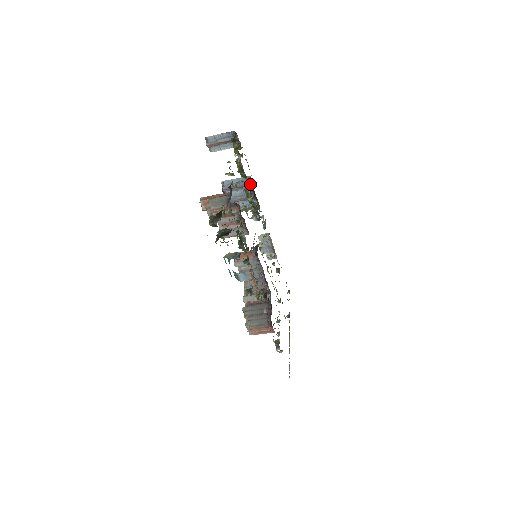
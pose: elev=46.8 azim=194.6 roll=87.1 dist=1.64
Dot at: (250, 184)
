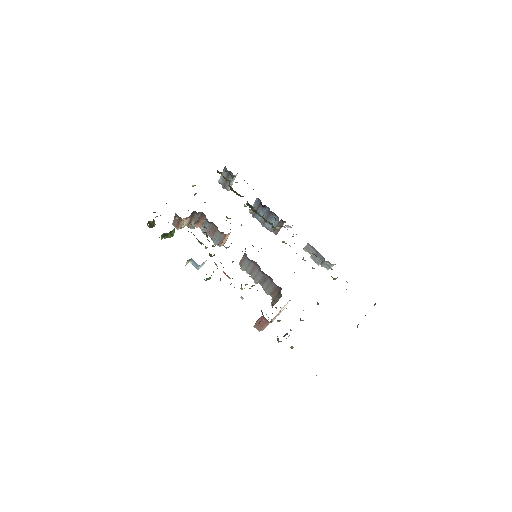
Dot at: occluded
